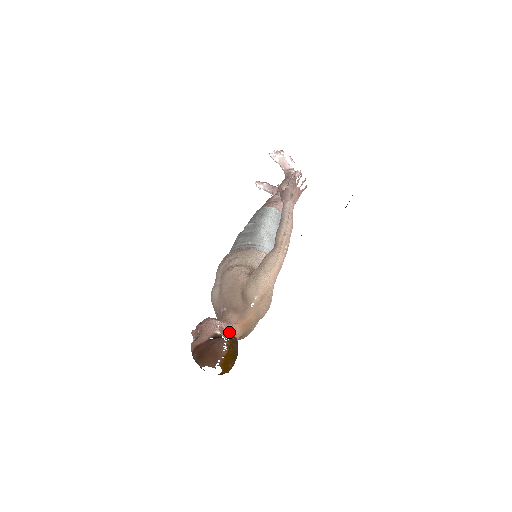
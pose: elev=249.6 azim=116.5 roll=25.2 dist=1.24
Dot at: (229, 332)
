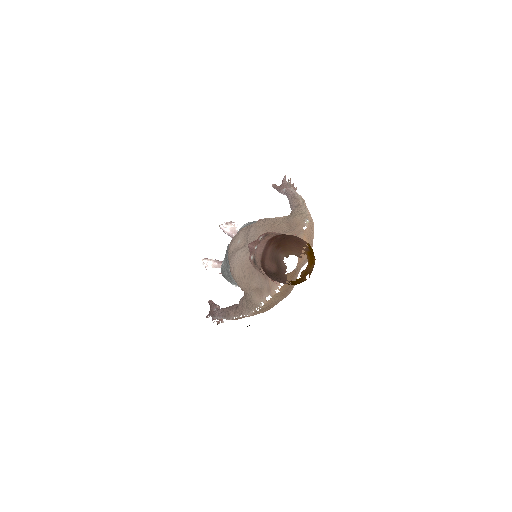
Dot at: occluded
